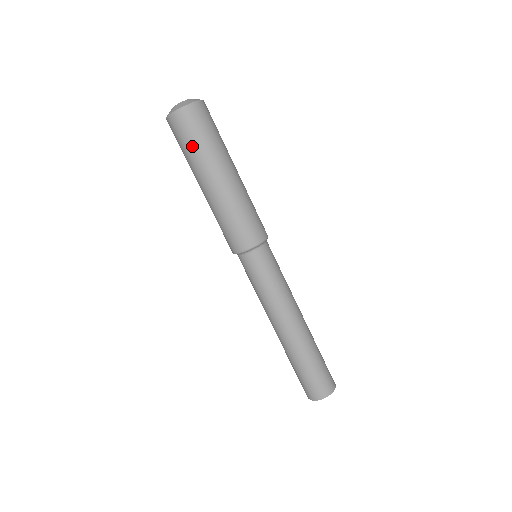
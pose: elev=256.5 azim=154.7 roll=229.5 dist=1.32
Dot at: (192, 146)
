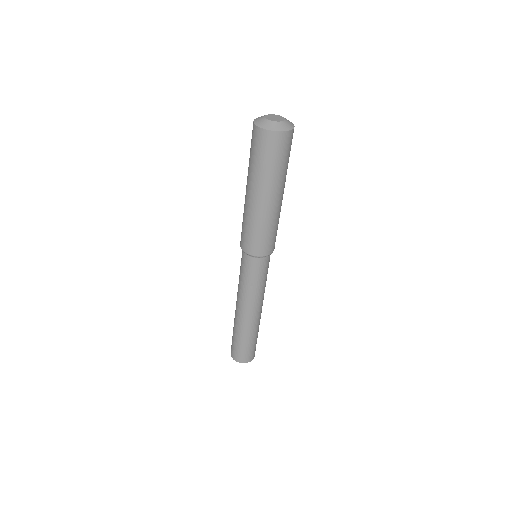
Dot at: (254, 160)
